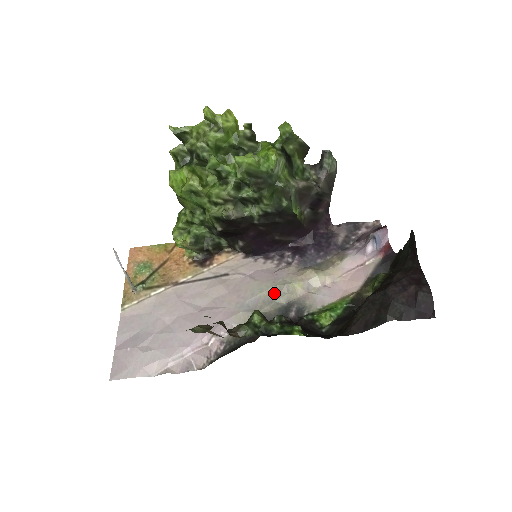
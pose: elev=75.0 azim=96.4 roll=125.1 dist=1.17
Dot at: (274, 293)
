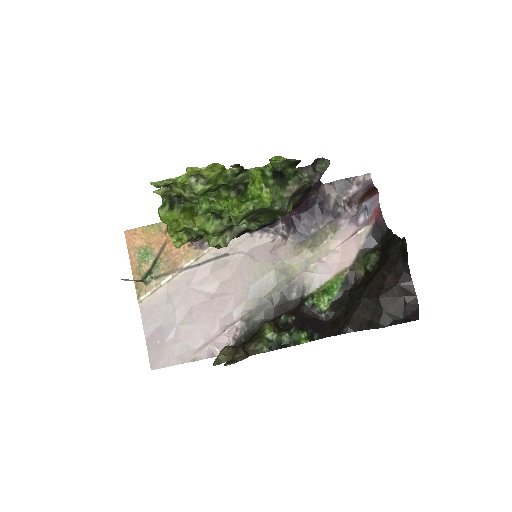
Dot at: (275, 276)
